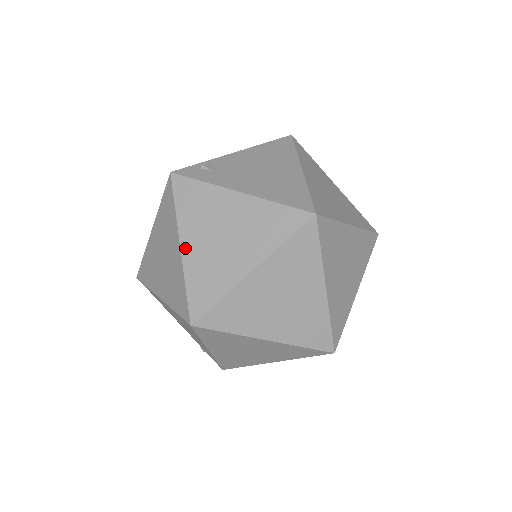
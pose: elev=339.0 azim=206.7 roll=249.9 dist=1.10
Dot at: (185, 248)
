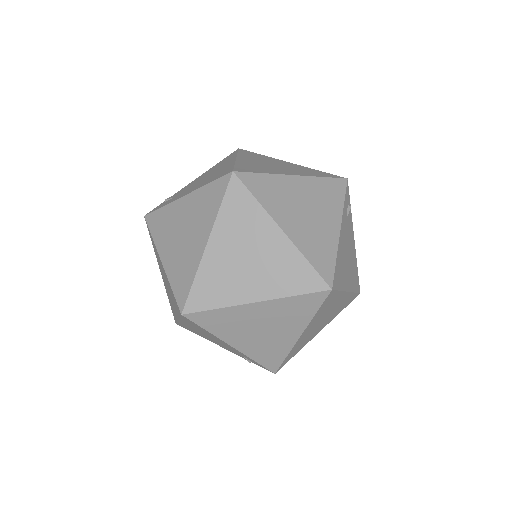
Dot at: (164, 260)
